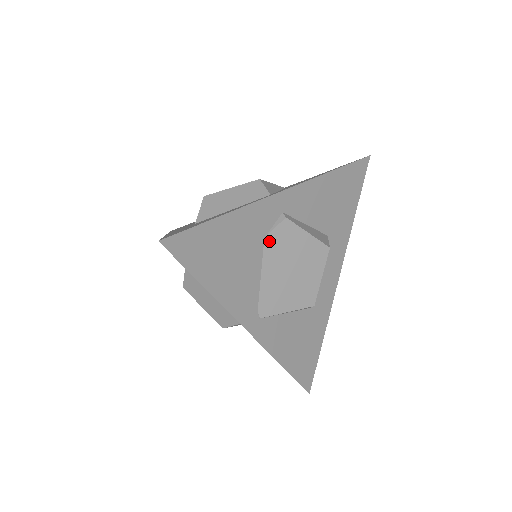
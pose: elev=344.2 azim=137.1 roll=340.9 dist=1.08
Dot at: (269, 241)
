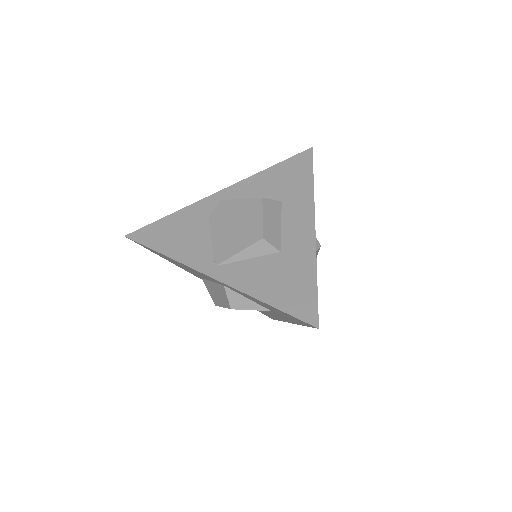
Dot at: (213, 218)
